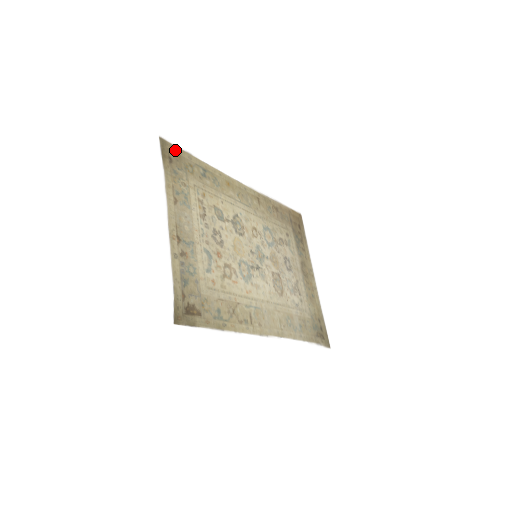
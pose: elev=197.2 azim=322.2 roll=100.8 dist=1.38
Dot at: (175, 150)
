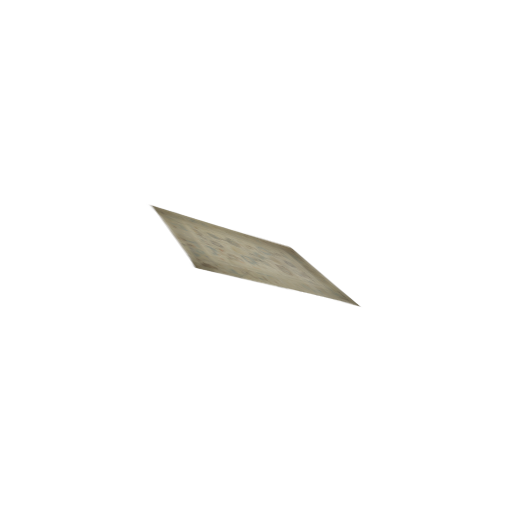
Dot at: (165, 211)
